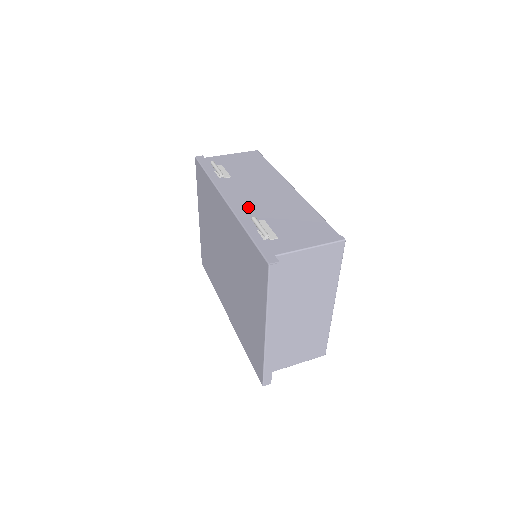
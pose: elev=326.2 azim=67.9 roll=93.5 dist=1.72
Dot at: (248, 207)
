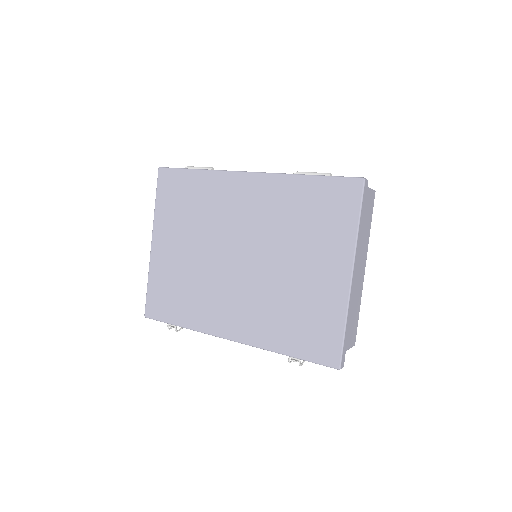
Dot at: occluded
